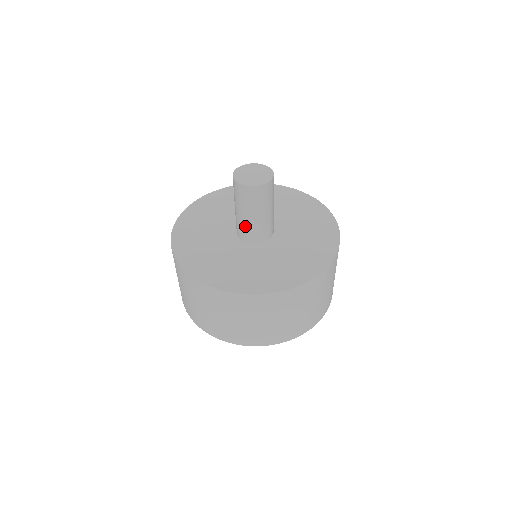
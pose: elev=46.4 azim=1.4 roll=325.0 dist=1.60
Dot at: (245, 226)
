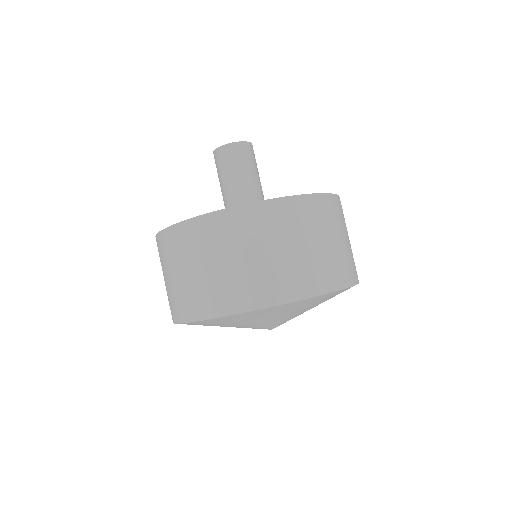
Dot at: (252, 192)
